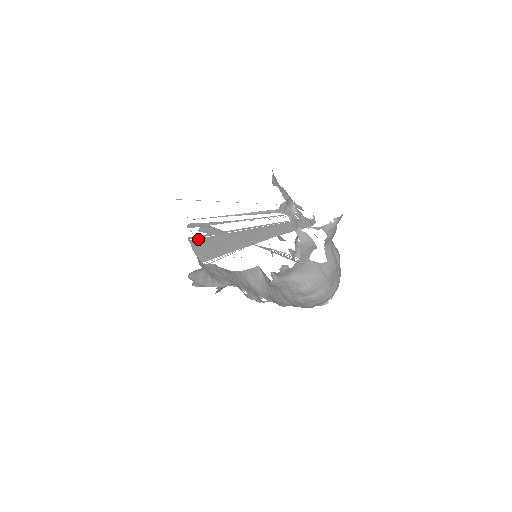
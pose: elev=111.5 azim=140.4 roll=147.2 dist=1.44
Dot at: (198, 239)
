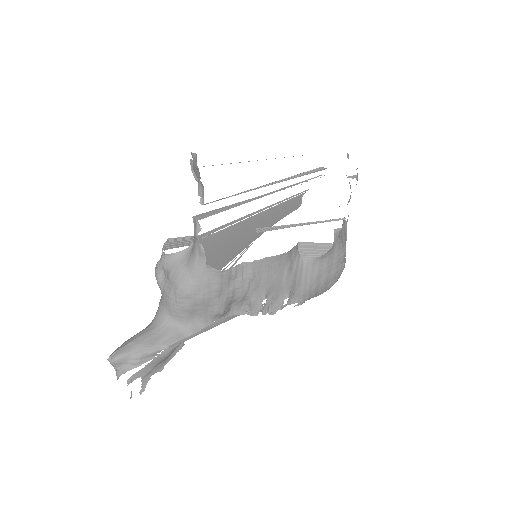
Dot at: (211, 235)
